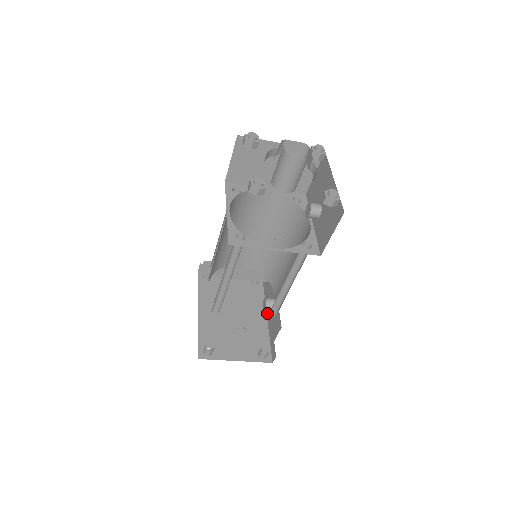
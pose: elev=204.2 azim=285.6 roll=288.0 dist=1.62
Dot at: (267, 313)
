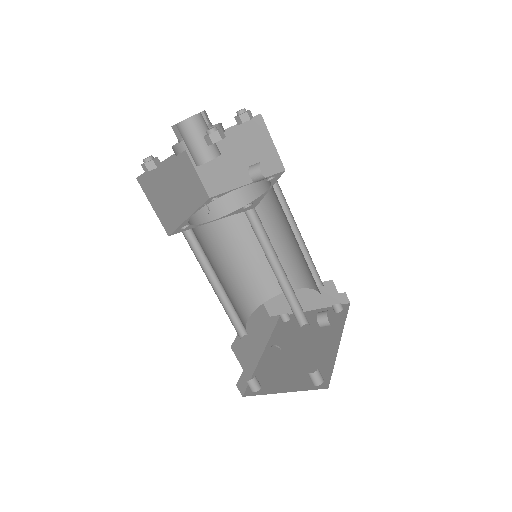
Dot at: (339, 336)
